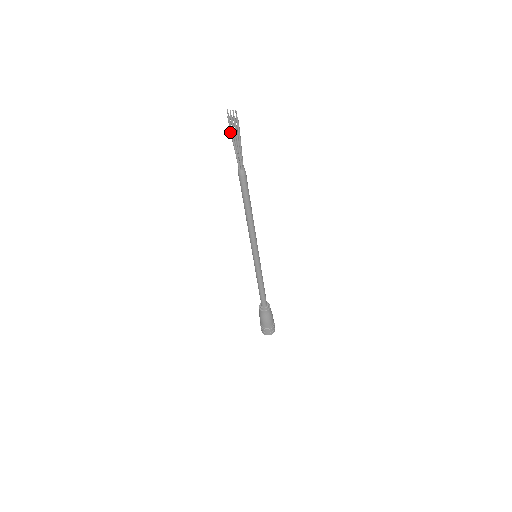
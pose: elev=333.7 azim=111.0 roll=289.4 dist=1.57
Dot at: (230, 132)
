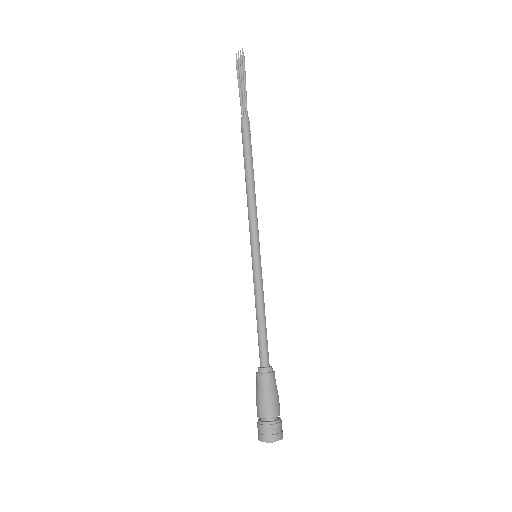
Dot at: (237, 76)
